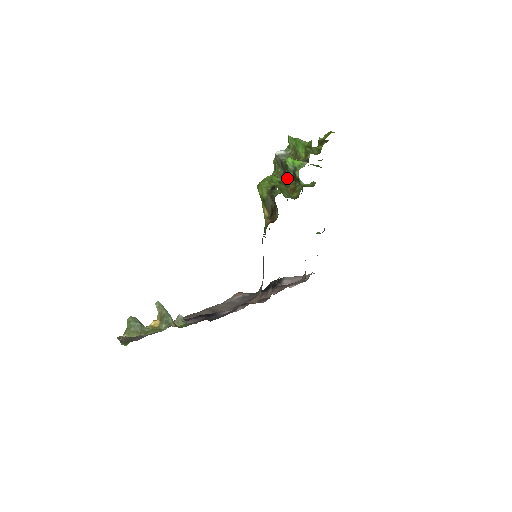
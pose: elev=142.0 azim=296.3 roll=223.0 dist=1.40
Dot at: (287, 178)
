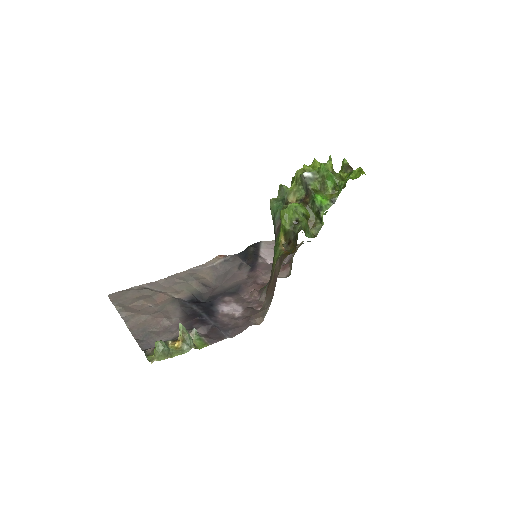
Dot at: (310, 209)
